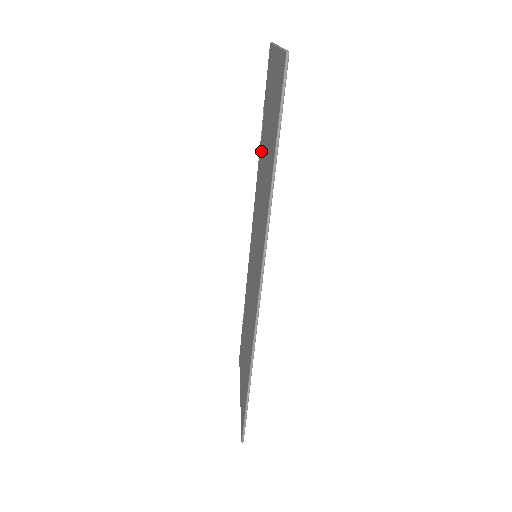
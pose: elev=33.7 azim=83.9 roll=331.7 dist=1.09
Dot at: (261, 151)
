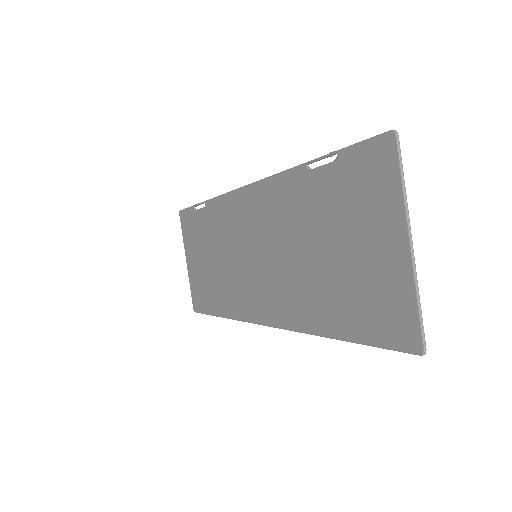
Dot at: (305, 196)
